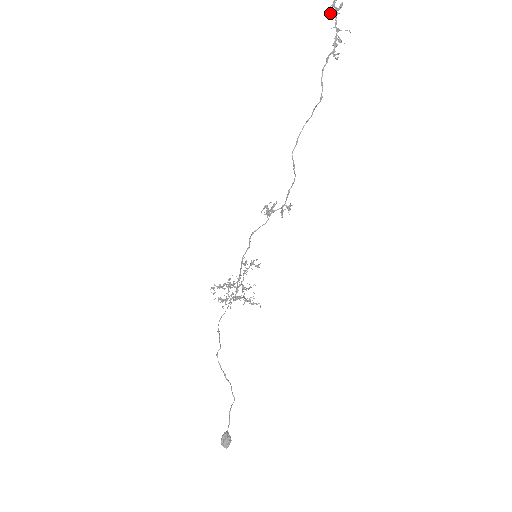
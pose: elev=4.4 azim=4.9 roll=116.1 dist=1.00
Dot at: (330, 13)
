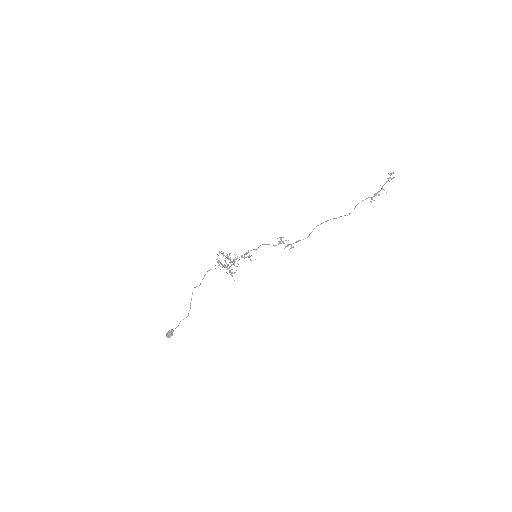
Dot at: occluded
